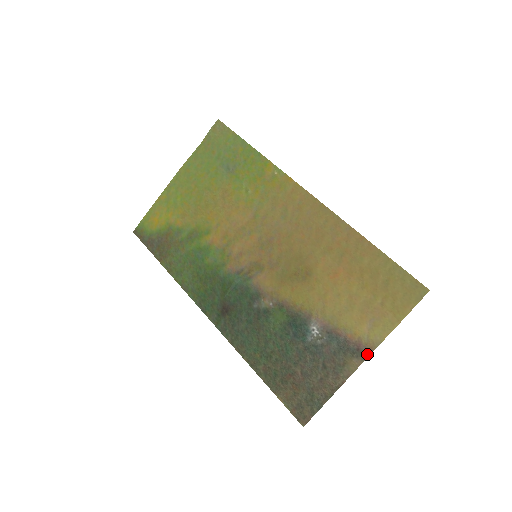
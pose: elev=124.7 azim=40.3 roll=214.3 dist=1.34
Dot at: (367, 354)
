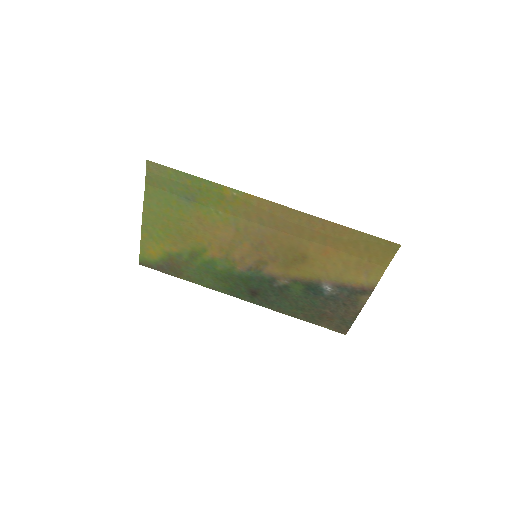
Dot at: (371, 292)
